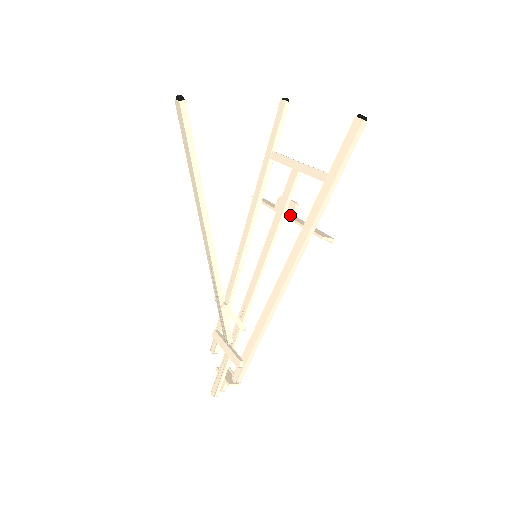
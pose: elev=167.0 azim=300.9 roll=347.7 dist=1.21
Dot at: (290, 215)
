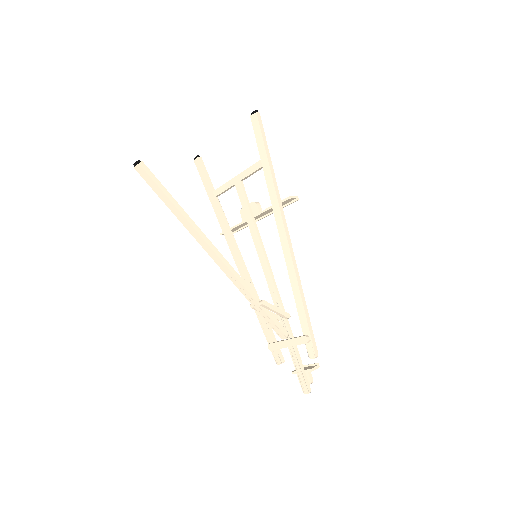
Dot at: (257, 211)
